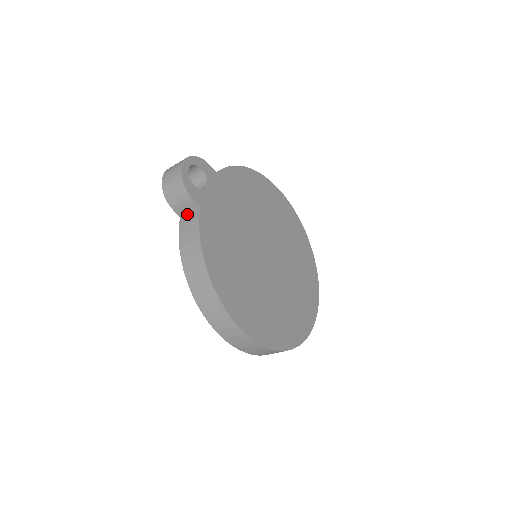
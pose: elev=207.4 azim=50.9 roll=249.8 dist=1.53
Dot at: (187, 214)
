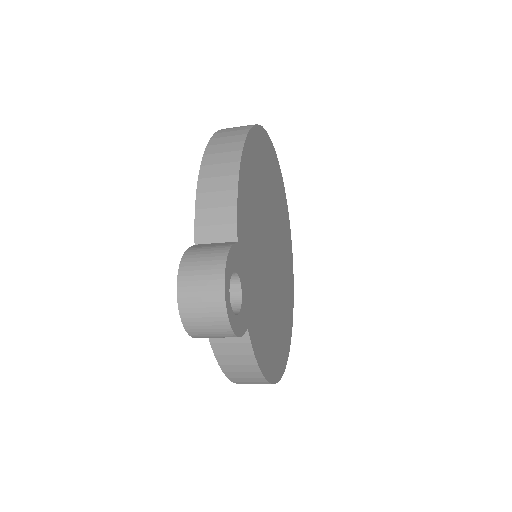
Dot at: occluded
